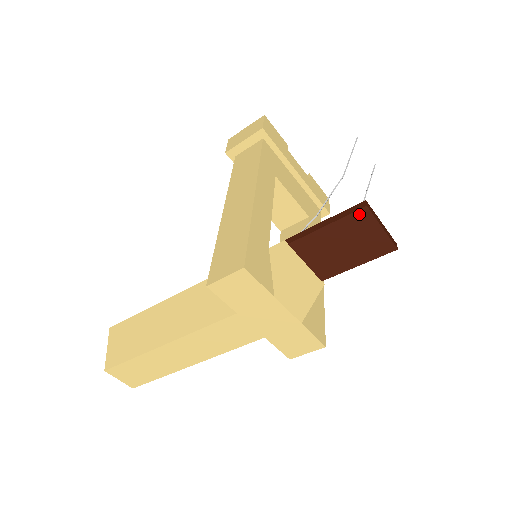
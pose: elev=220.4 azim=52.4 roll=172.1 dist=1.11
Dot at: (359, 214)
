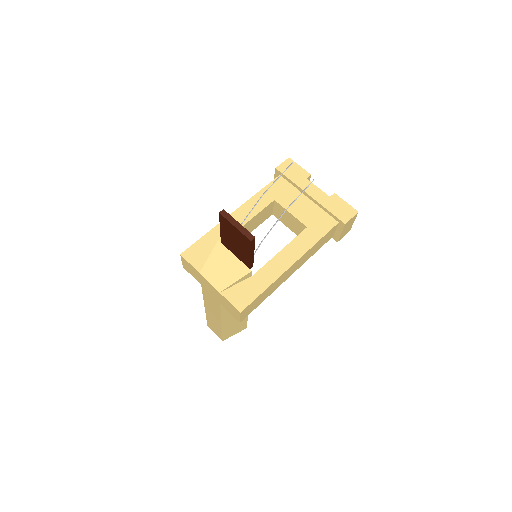
Dot at: (222, 218)
